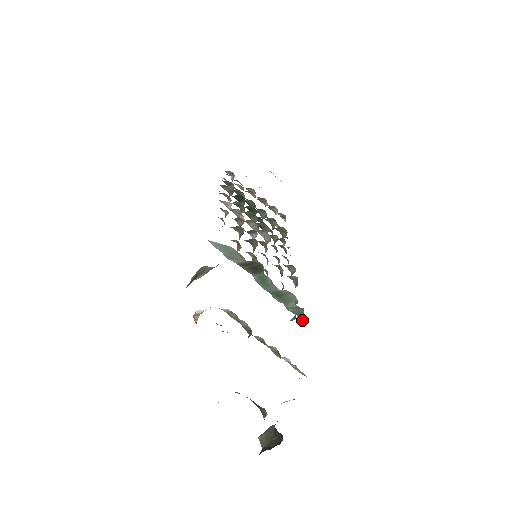
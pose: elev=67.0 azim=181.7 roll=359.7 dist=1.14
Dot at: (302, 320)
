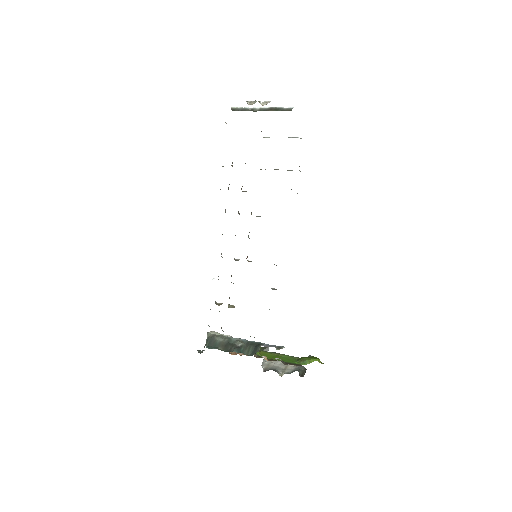
Dot at: occluded
